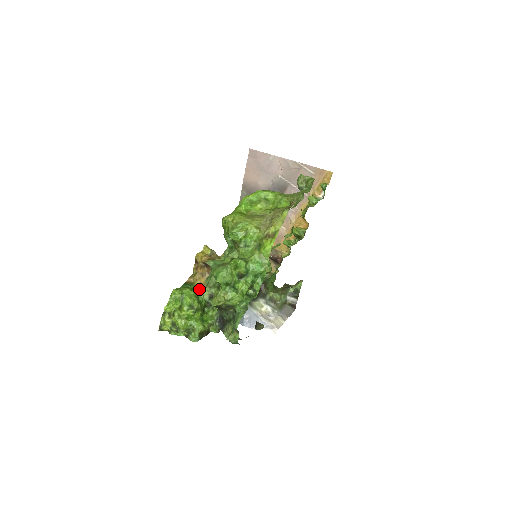
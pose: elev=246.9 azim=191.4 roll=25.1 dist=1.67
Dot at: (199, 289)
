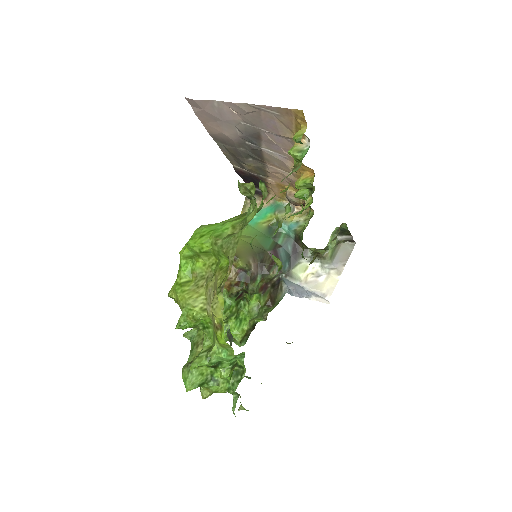
Dot at: occluded
